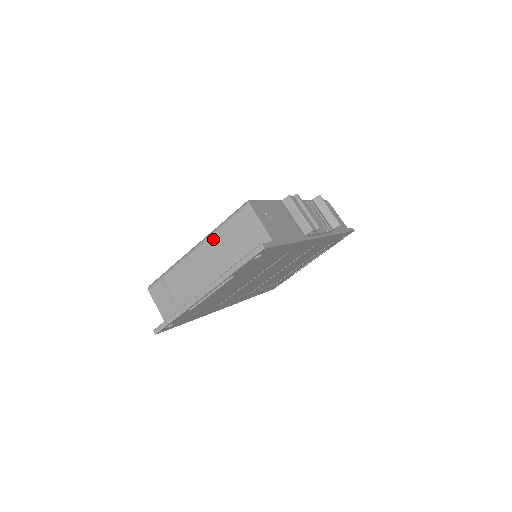
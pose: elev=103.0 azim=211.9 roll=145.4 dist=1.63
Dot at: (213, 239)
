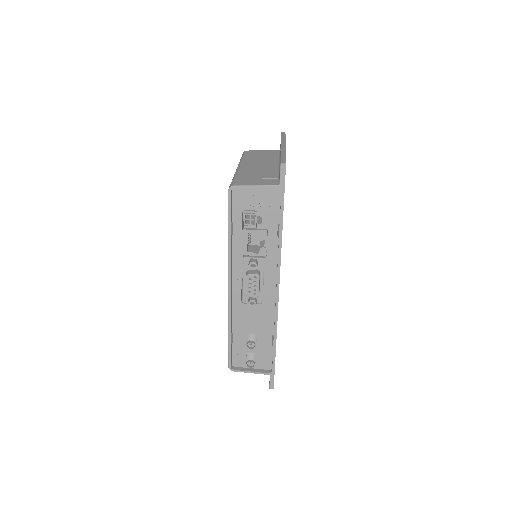
Dot at: (246, 160)
